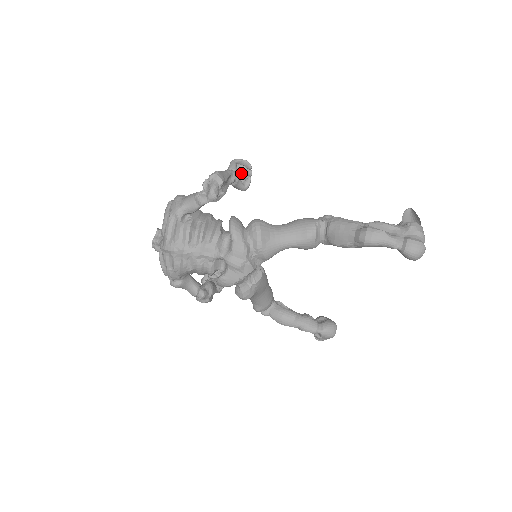
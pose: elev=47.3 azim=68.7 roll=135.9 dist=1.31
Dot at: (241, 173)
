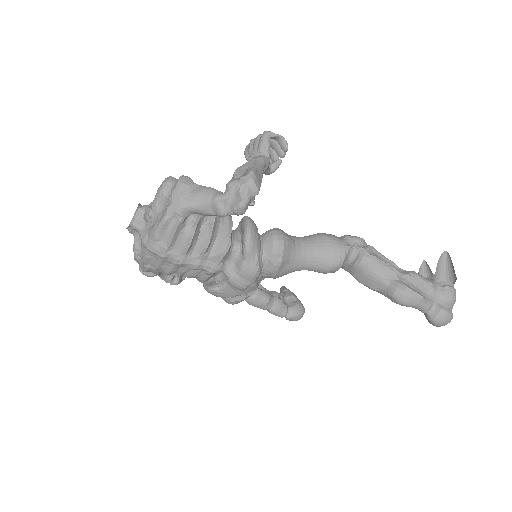
Dot at: occluded
